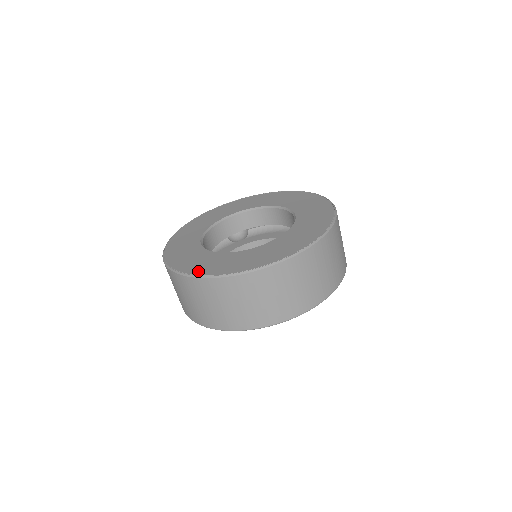
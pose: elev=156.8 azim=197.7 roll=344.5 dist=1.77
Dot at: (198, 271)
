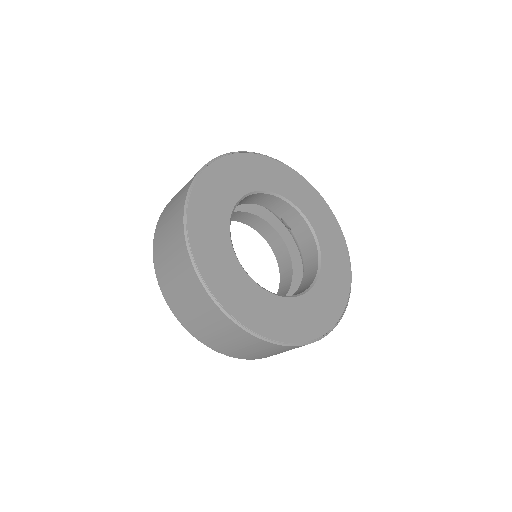
Dot at: (194, 214)
